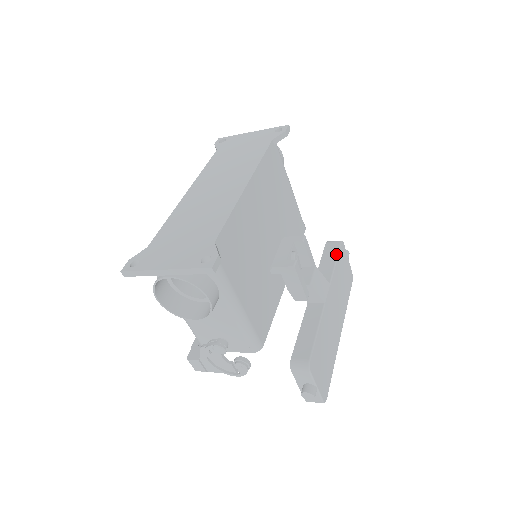
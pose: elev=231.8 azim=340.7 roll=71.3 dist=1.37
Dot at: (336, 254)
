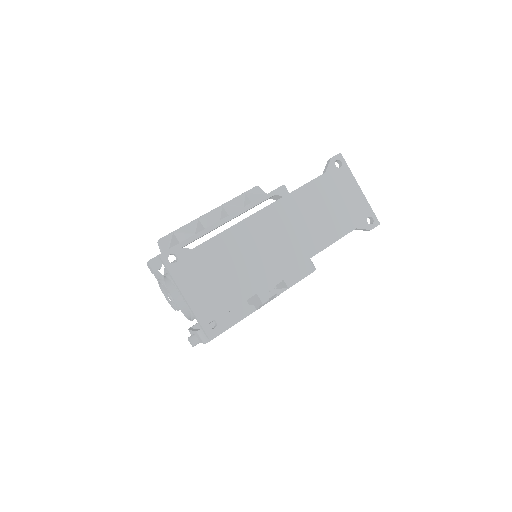
Dot at: (301, 279)
